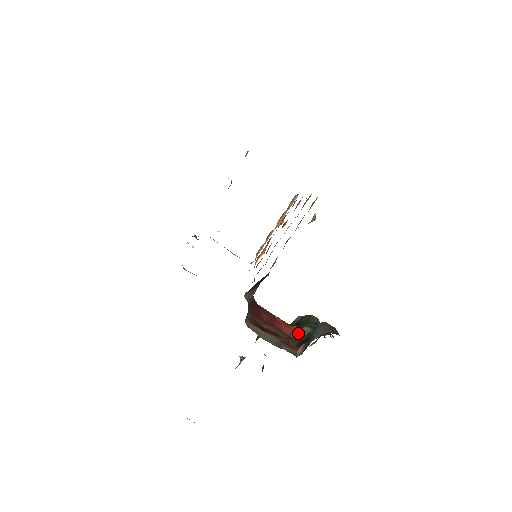
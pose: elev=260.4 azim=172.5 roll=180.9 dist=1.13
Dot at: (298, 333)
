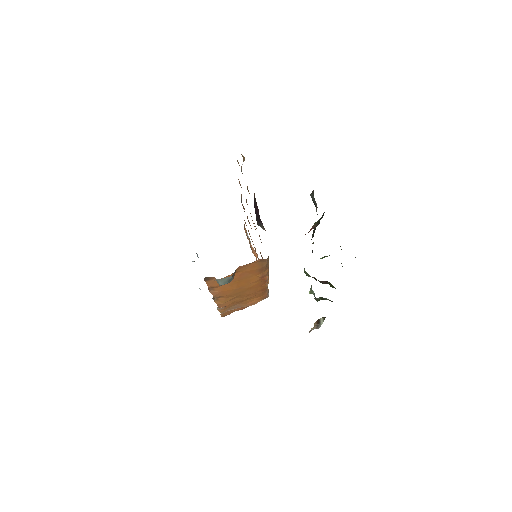
Dot at: (313, 226)
